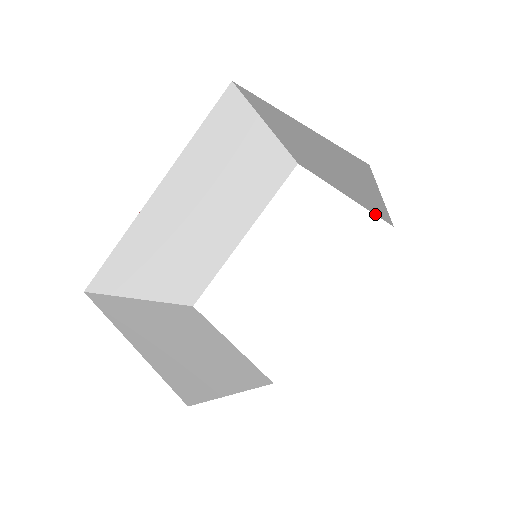
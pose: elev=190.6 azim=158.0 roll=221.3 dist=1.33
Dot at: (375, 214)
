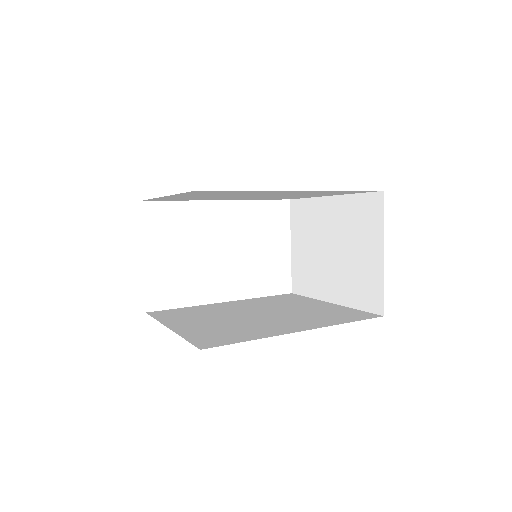
Dot at: (292, 277)
